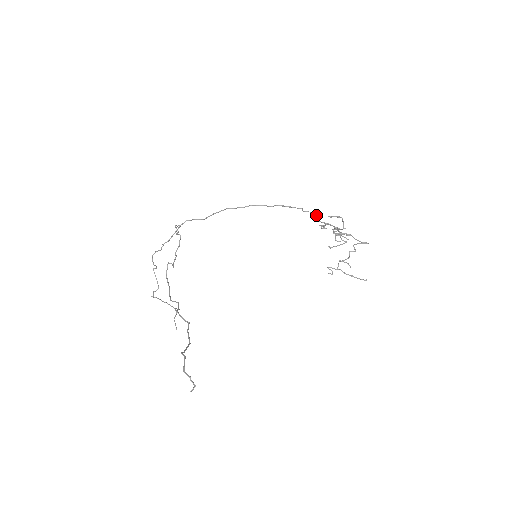
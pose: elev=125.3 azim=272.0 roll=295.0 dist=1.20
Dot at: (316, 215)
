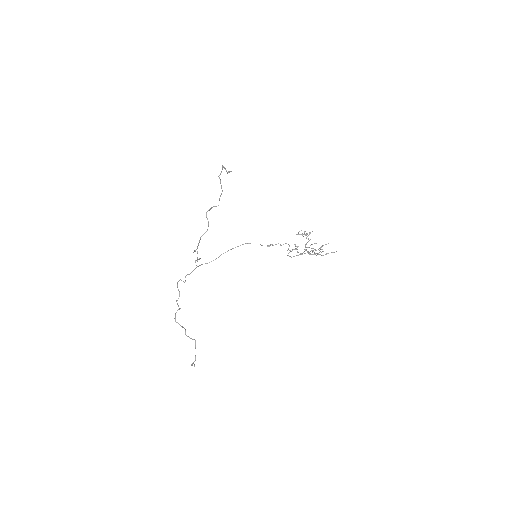
Dot at: (290, 250)
